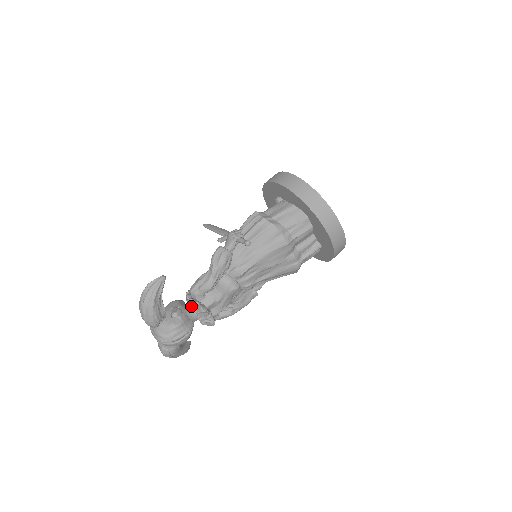
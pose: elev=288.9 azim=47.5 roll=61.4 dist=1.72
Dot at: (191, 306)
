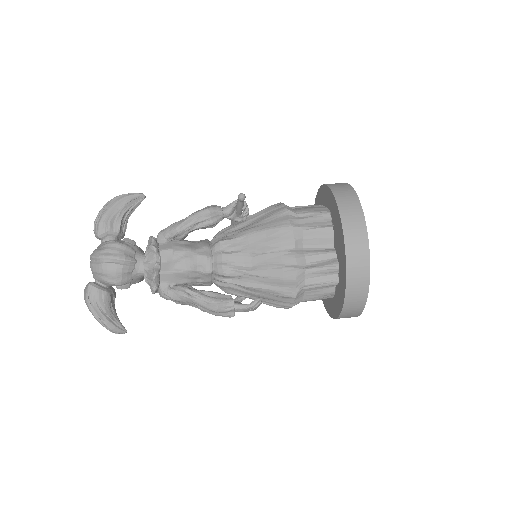
Dot at: (148, 246)
